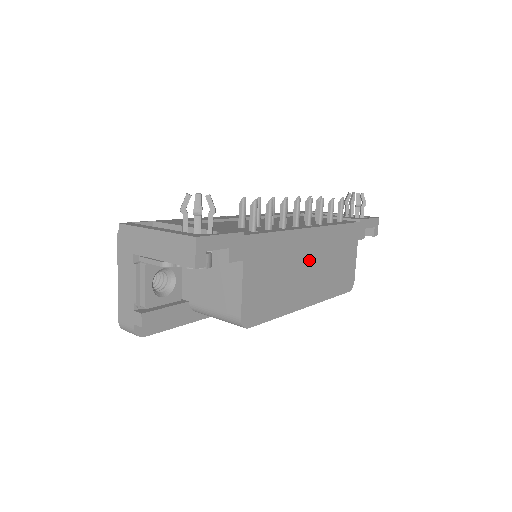
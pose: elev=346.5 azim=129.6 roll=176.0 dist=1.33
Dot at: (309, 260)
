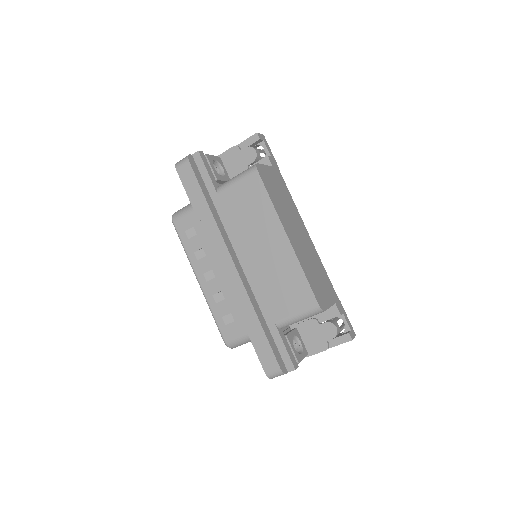
Dot at: (300, 234)
